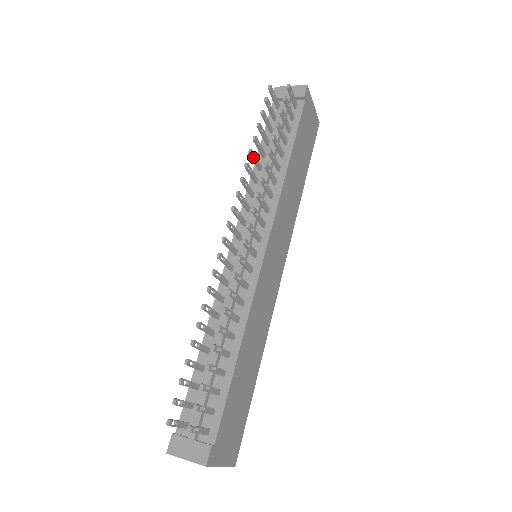
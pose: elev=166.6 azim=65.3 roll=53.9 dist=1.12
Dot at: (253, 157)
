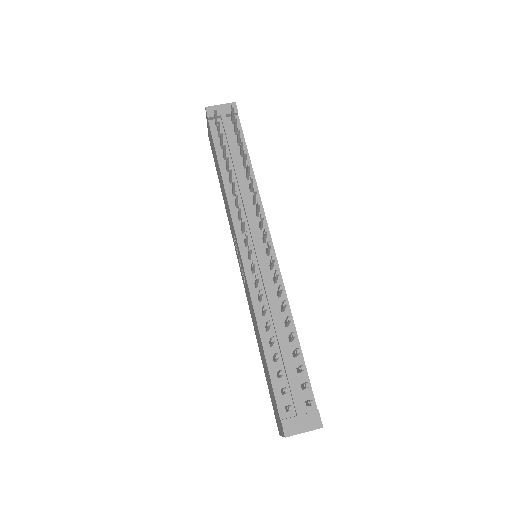
Dot at: (231, 172)
